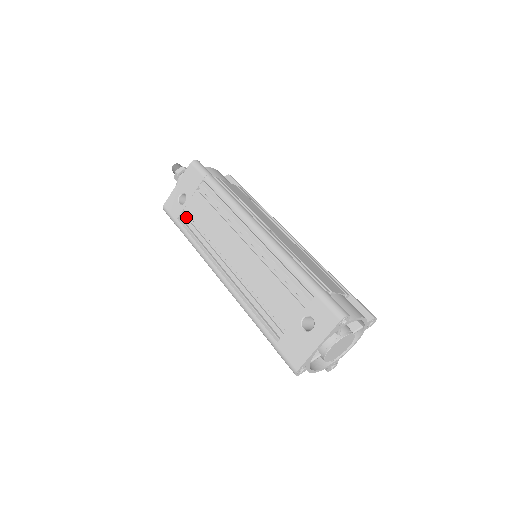
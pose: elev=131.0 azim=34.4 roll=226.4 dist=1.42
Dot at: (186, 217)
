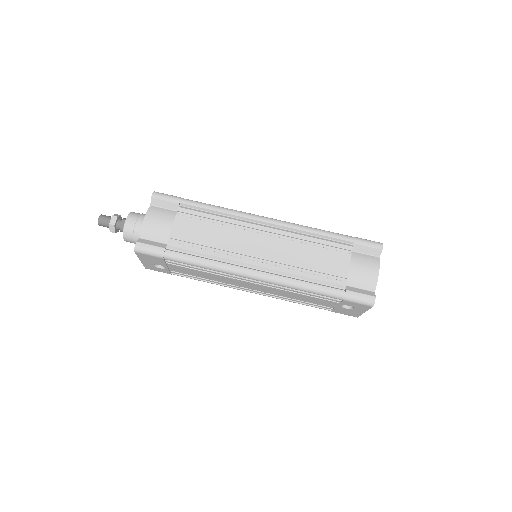
Dot at: (178, 273)
